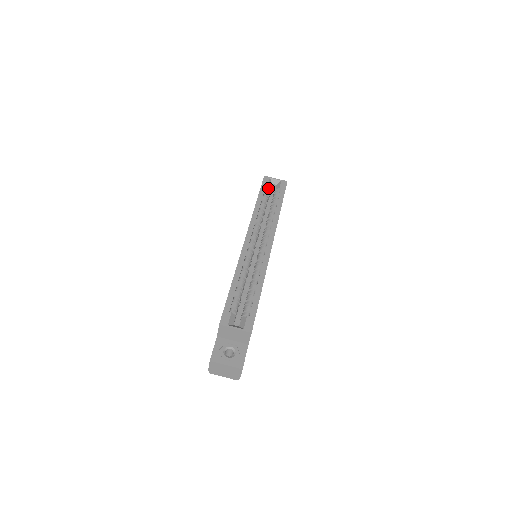
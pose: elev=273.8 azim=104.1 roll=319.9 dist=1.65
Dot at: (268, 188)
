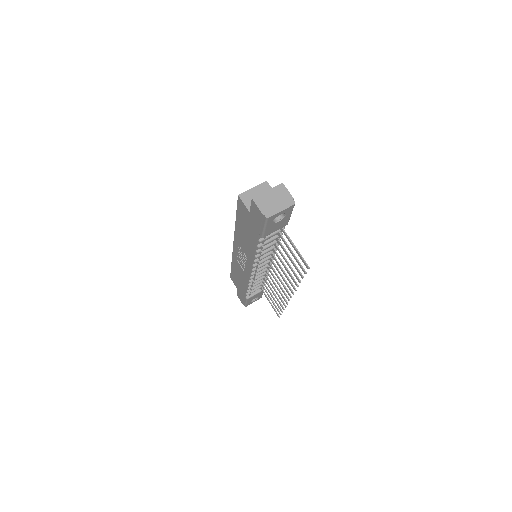
Dot at: occluded
